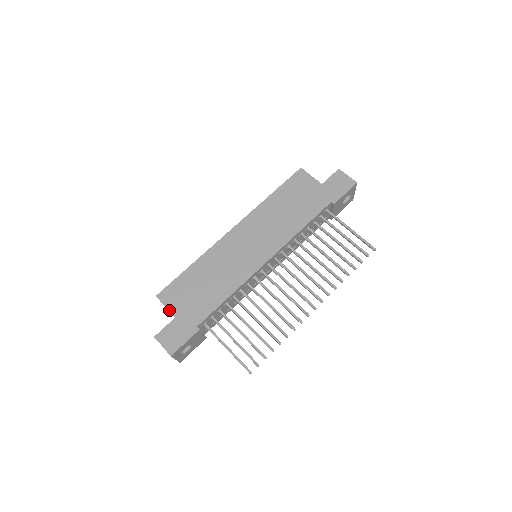
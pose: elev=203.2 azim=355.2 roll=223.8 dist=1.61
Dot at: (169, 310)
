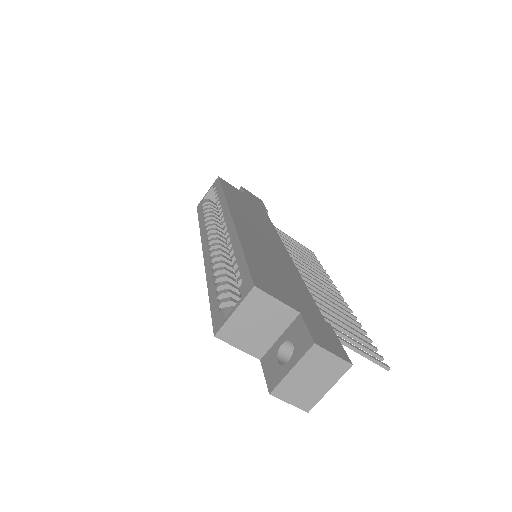
Dot at: (286, 303)
